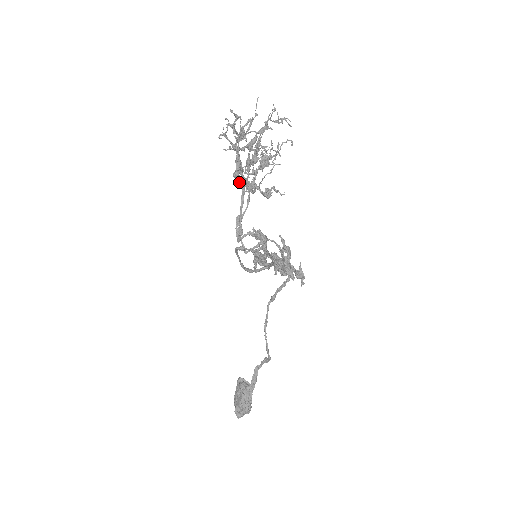
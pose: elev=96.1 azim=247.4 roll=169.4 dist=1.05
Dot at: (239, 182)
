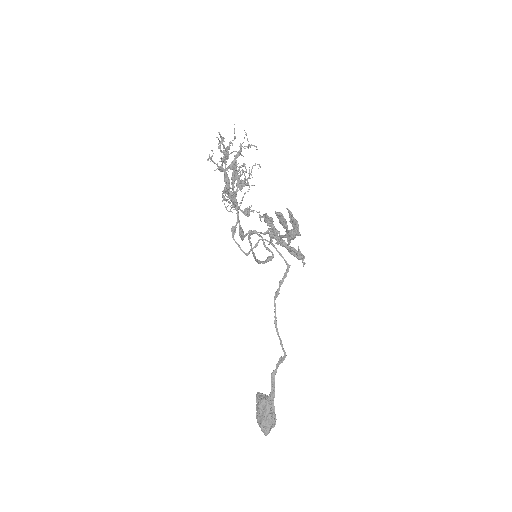
Dot at: occluded
